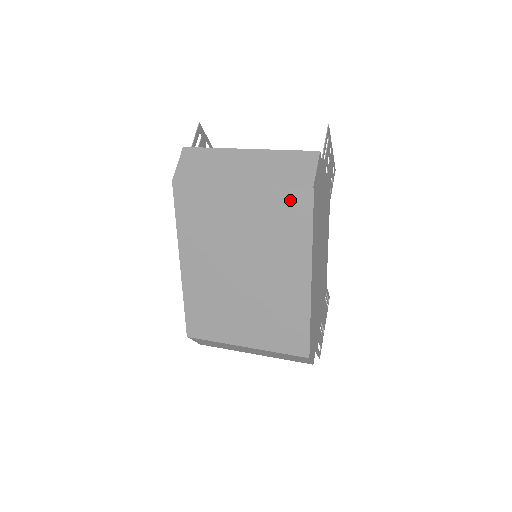
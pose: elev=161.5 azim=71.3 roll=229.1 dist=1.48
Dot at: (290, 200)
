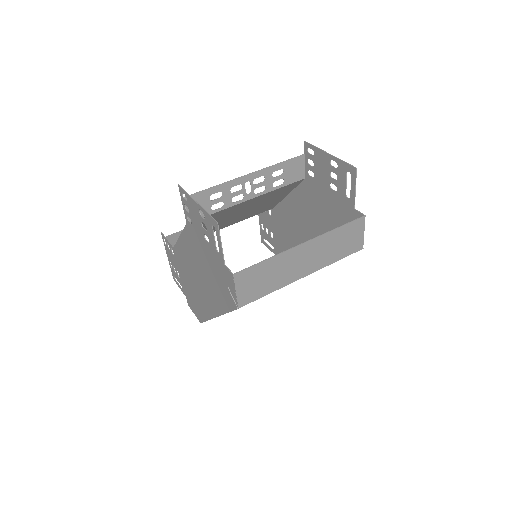
Dot at: occluded
